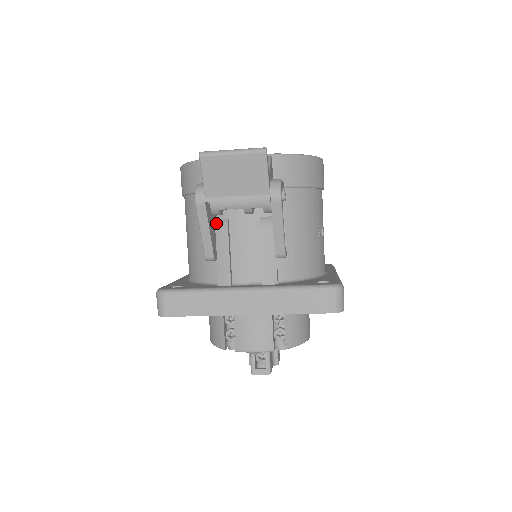
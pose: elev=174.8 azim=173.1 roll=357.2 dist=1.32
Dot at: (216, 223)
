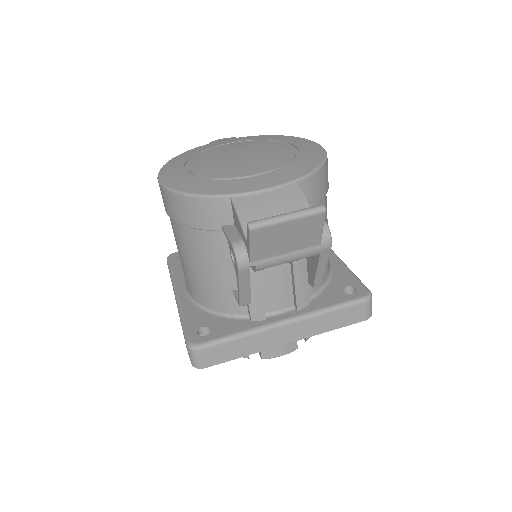
Dot at: occluded
